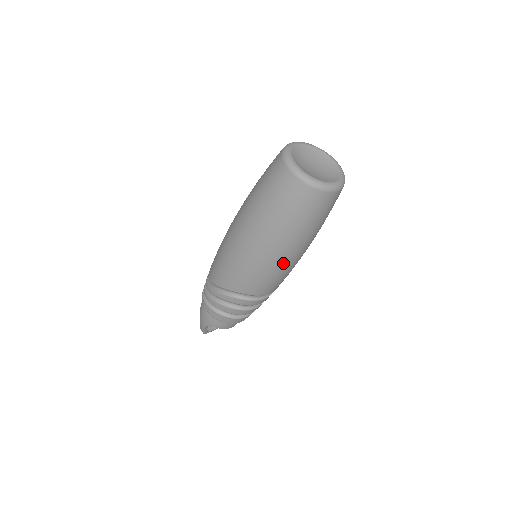
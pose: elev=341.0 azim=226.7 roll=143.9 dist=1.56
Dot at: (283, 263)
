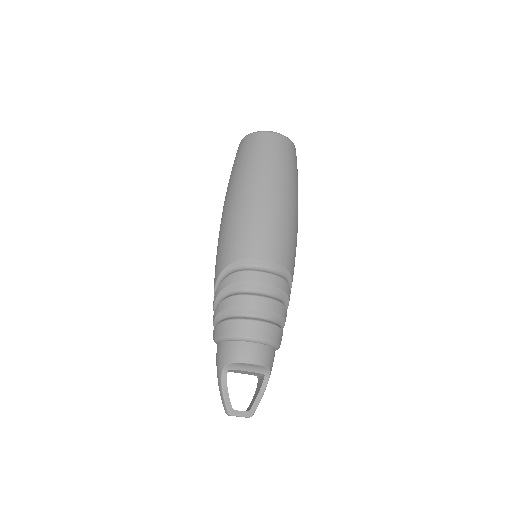
Dot at: (259, 204)
